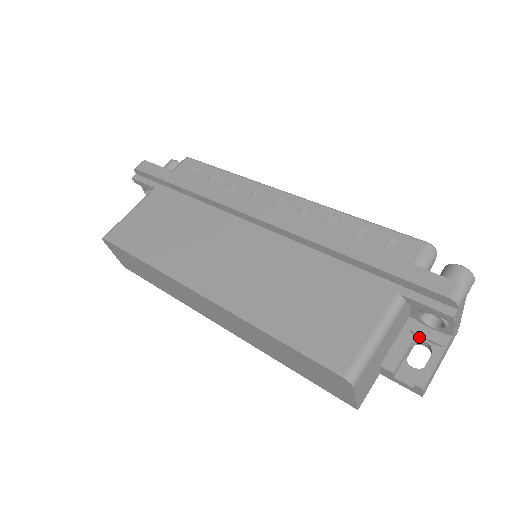
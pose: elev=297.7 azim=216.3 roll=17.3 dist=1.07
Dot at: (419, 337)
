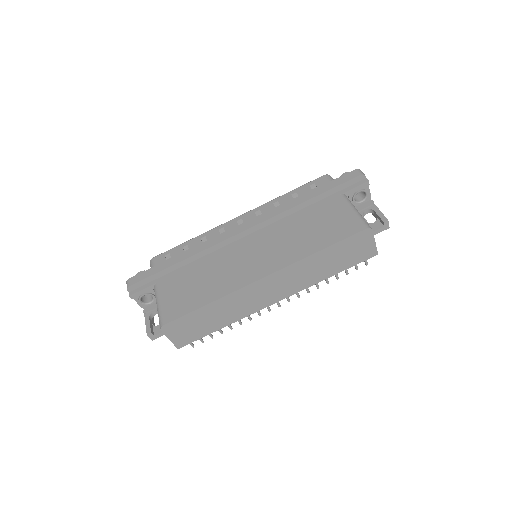
Dot at: (362, 211)
